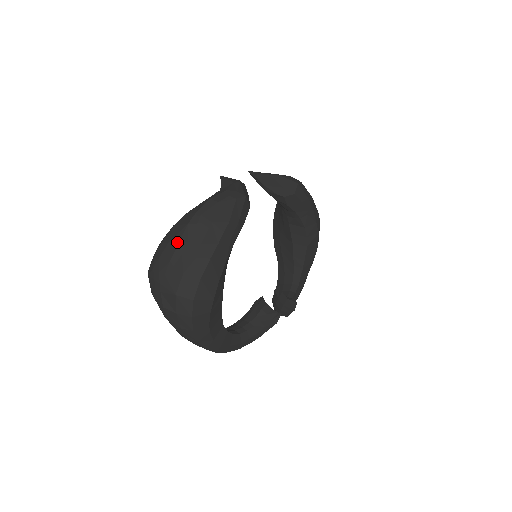
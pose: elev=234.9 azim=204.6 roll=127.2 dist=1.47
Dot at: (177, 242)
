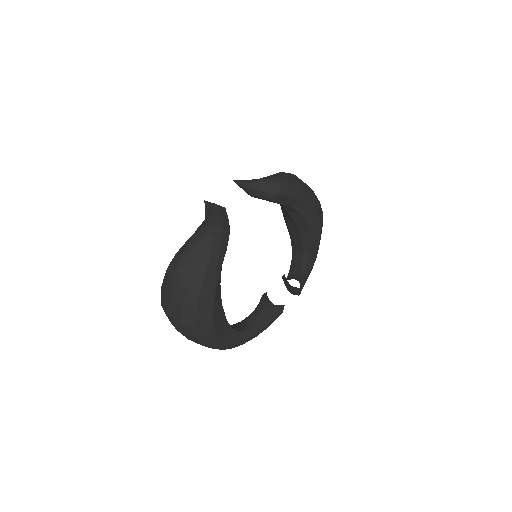
Dot at: (172, 283)
